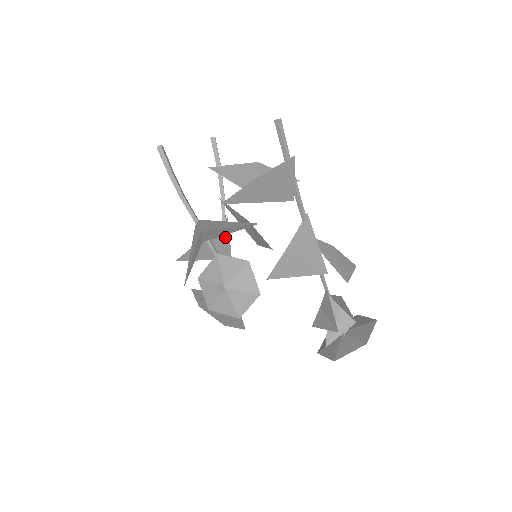
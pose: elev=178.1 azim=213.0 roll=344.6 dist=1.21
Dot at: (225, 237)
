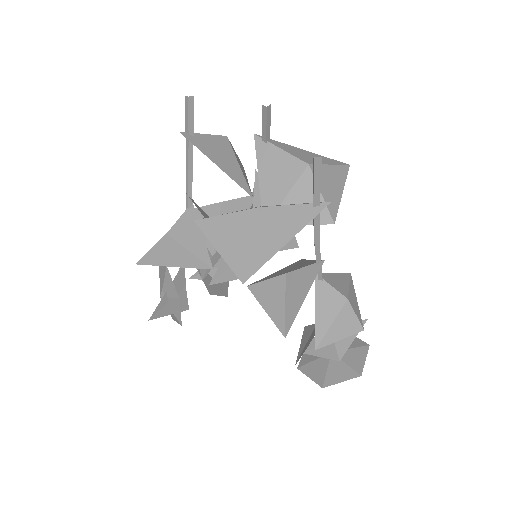
Dot at: occluded
